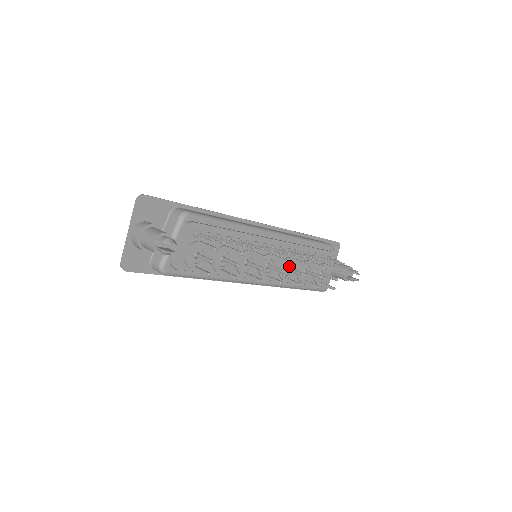
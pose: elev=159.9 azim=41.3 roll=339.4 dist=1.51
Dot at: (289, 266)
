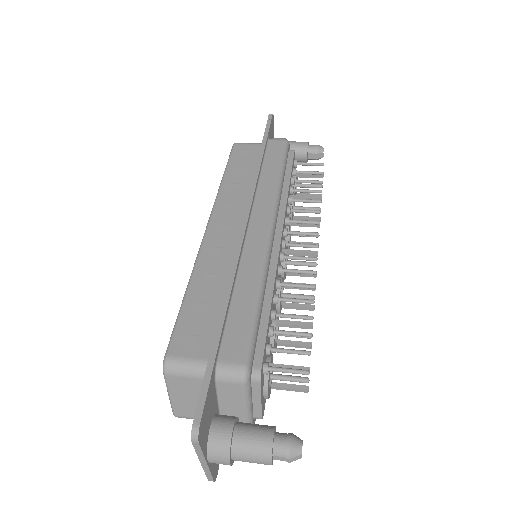
Dot at: occluded
